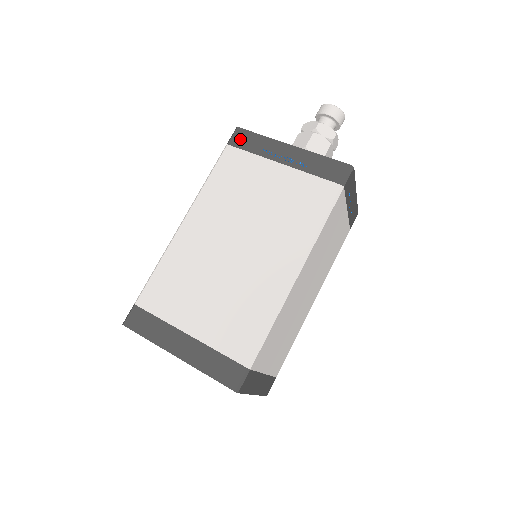
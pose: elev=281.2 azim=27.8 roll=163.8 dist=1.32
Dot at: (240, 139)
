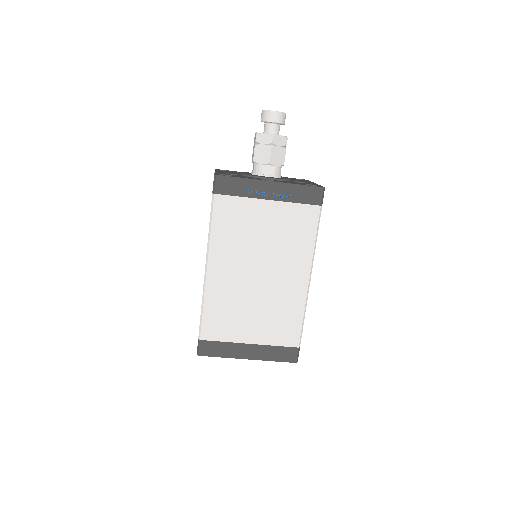
Dot at: (224, 186)
